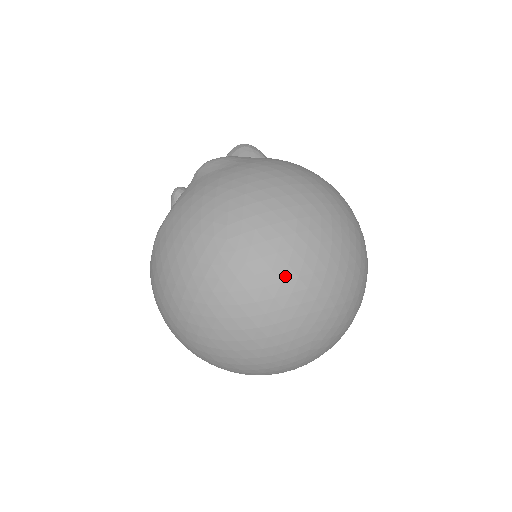
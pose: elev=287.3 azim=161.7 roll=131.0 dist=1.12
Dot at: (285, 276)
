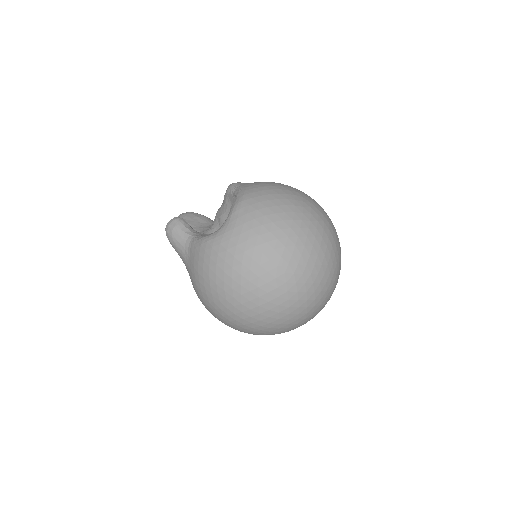
Dot at: (331, 221)
